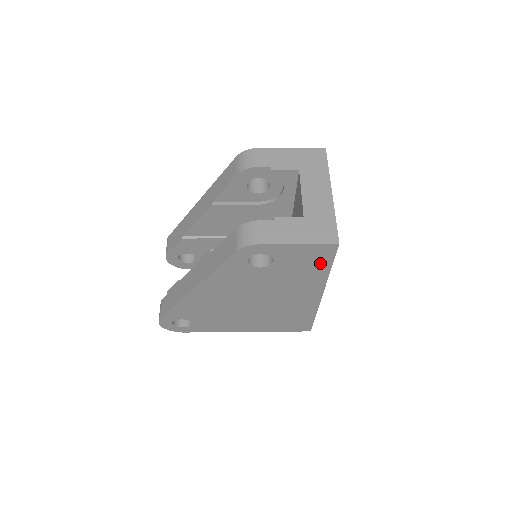
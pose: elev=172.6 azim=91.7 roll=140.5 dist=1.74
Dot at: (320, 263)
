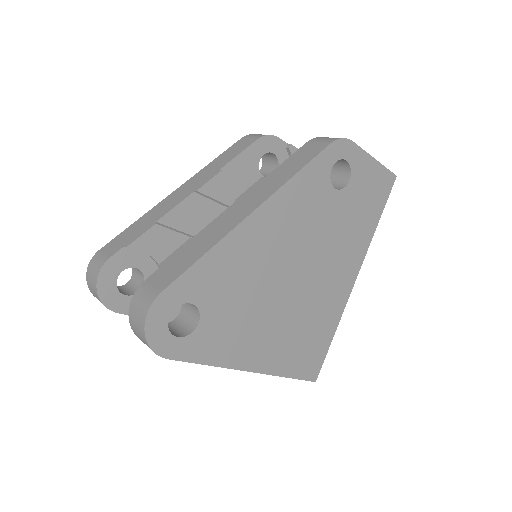
Dot at: (376, 205)
